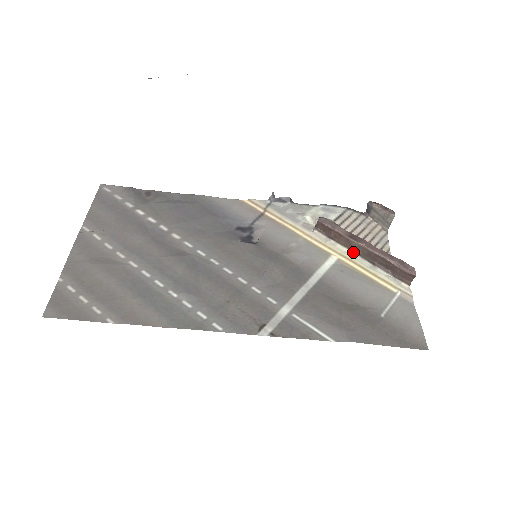
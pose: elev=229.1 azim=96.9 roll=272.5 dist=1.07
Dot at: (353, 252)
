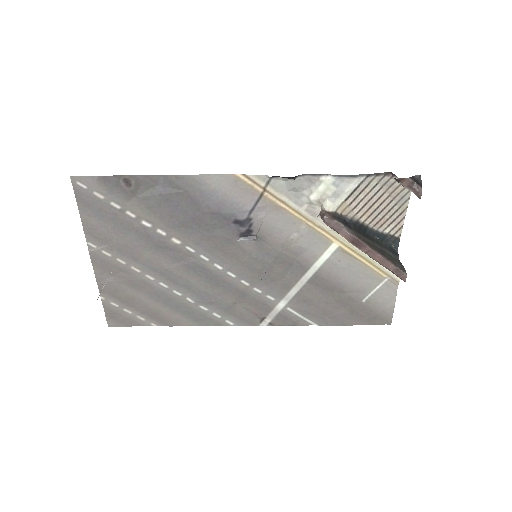
Dot at: occluded
